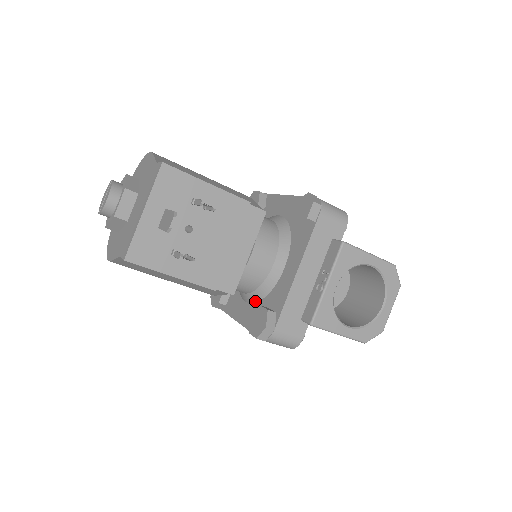
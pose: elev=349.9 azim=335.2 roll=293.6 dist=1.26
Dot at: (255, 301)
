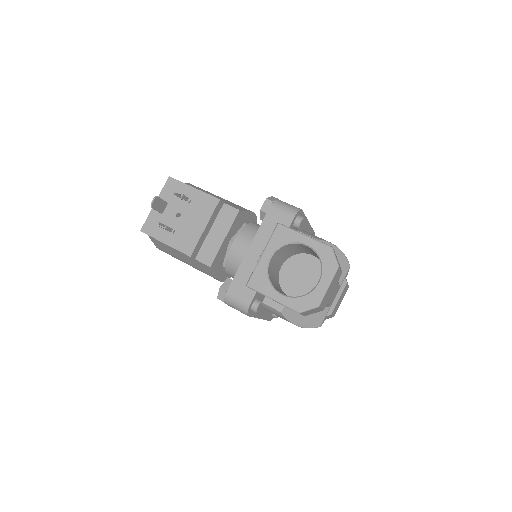
Dot at: occluded
